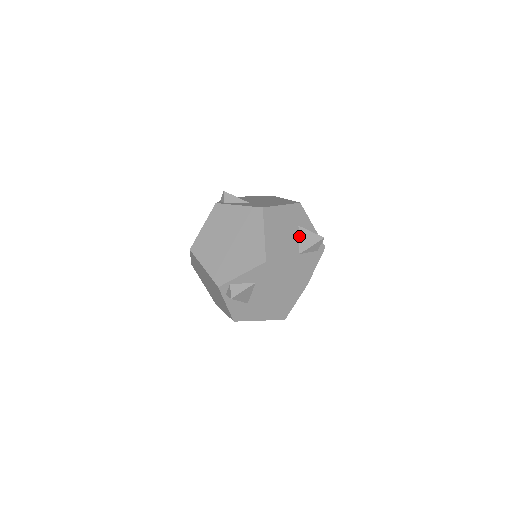
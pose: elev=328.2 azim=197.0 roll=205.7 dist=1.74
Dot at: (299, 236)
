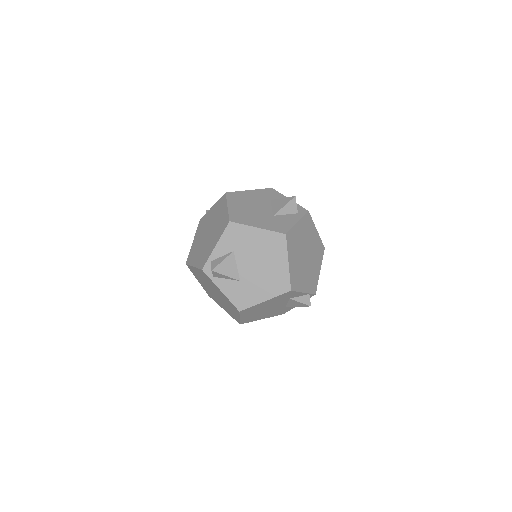
Dot at: (272, 206)
